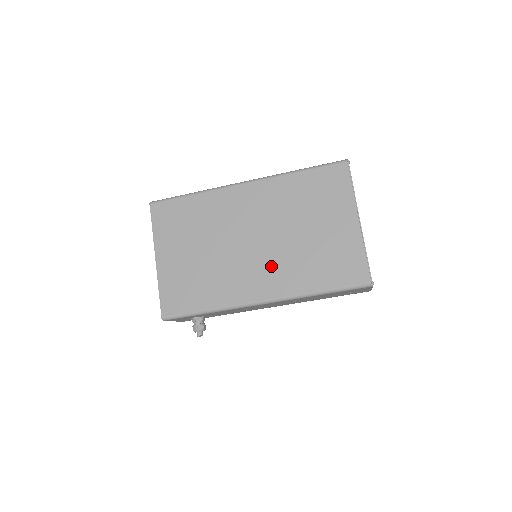
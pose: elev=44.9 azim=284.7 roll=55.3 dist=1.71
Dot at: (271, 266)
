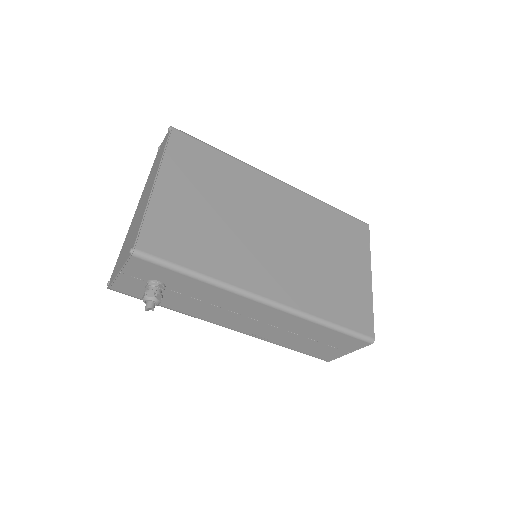
Dot at: (286, 269)
